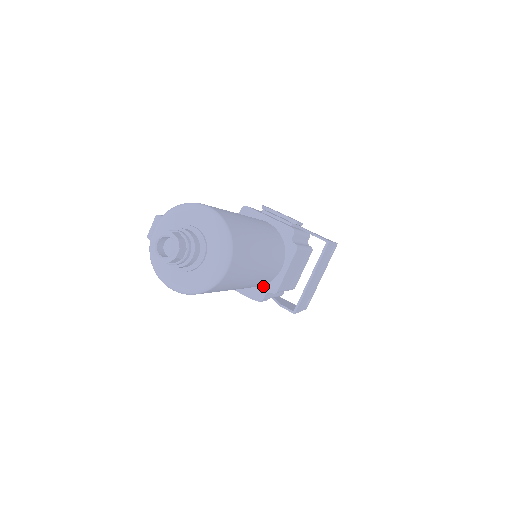
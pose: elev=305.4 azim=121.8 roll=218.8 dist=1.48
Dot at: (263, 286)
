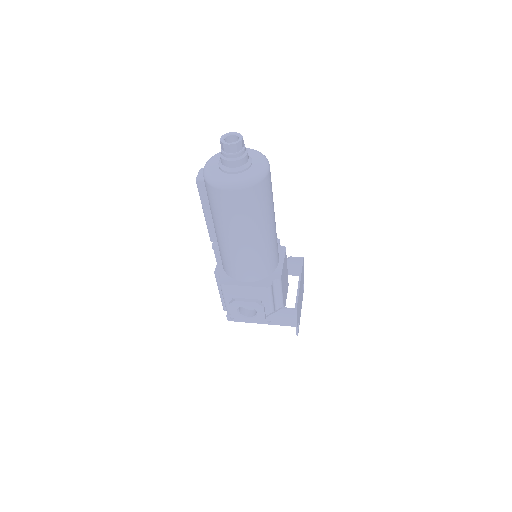
Dot at: (268, 277)
